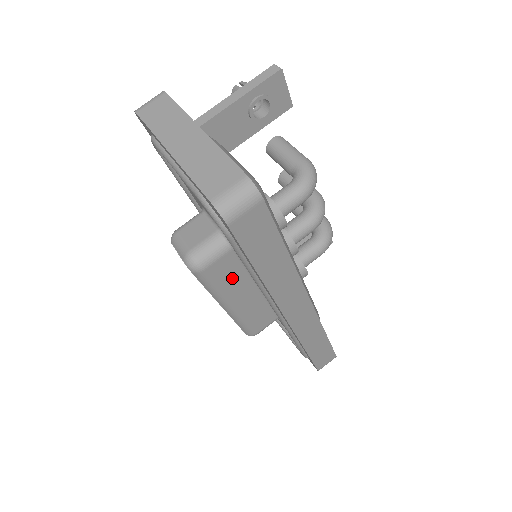
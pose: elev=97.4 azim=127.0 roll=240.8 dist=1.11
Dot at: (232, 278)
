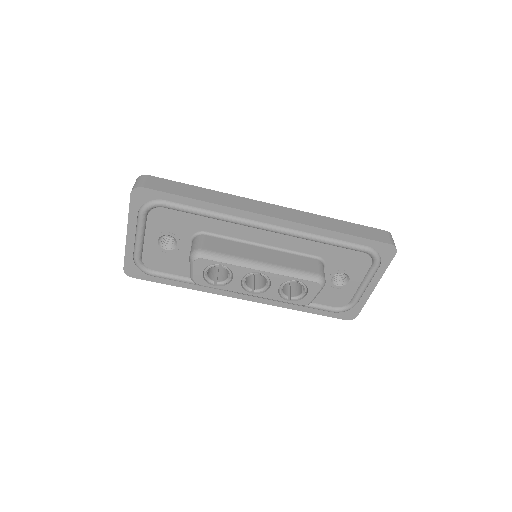
Dot at: (231, 248)
